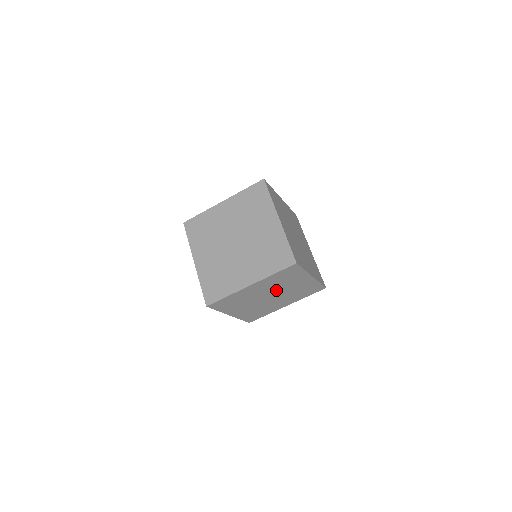
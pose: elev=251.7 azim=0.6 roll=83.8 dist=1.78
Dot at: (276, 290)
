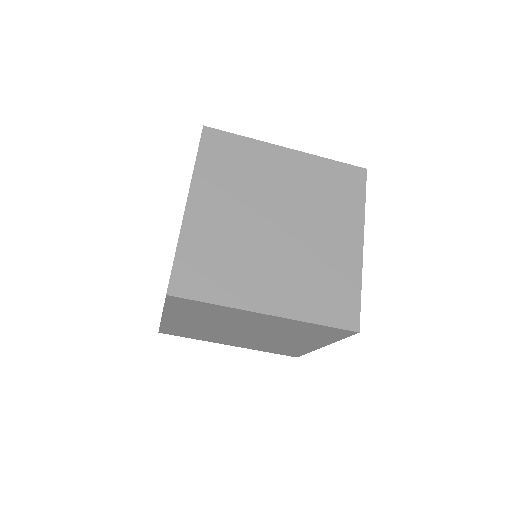
Dot at: (234, 325)
